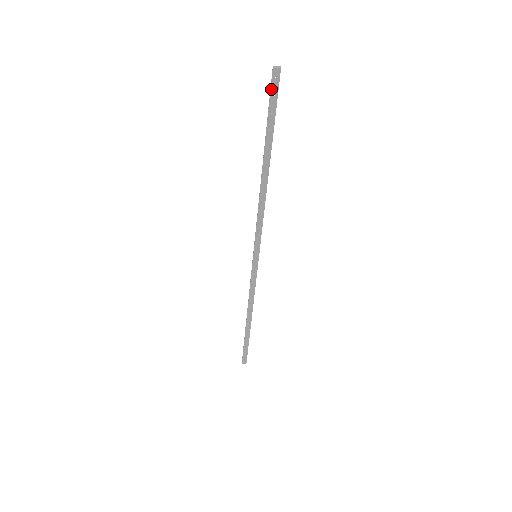
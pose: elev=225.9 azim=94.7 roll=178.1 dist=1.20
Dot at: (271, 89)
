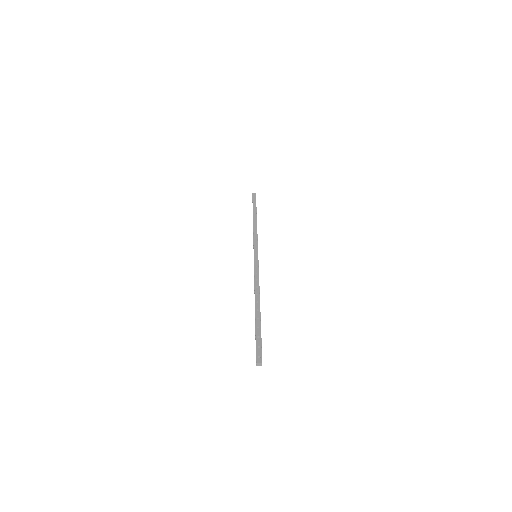
Dot at: (256, 354)
